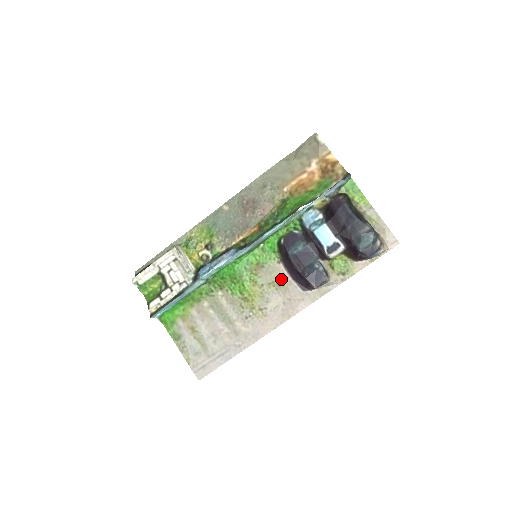
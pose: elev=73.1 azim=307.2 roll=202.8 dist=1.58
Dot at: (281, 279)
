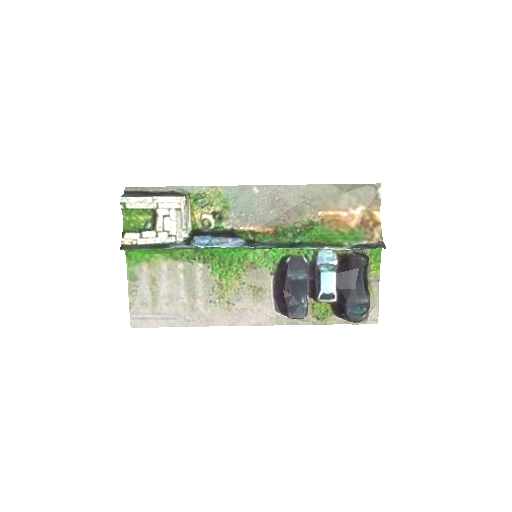
Dot at: (264, 289)
